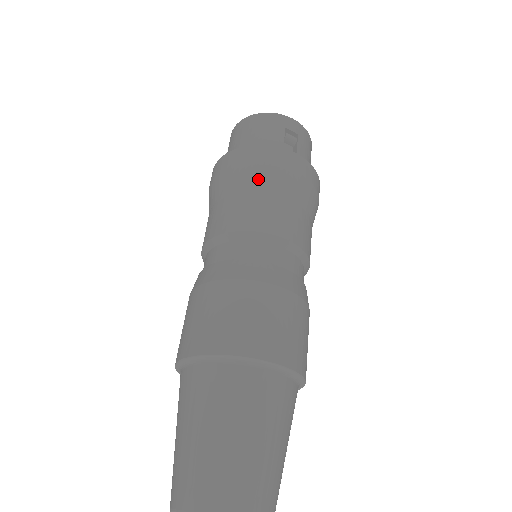
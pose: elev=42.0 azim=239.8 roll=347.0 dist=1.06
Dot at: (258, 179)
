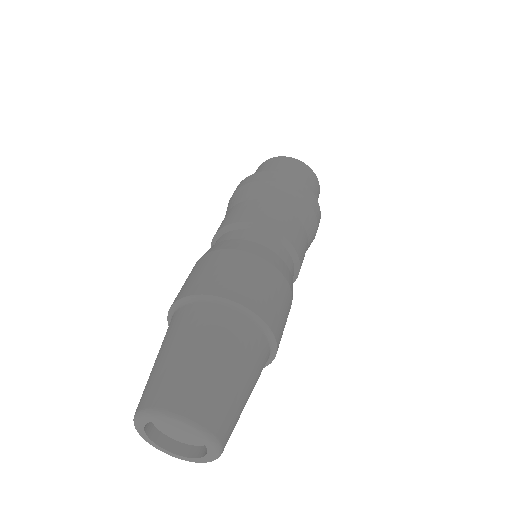
Dot at: (304, 213)
